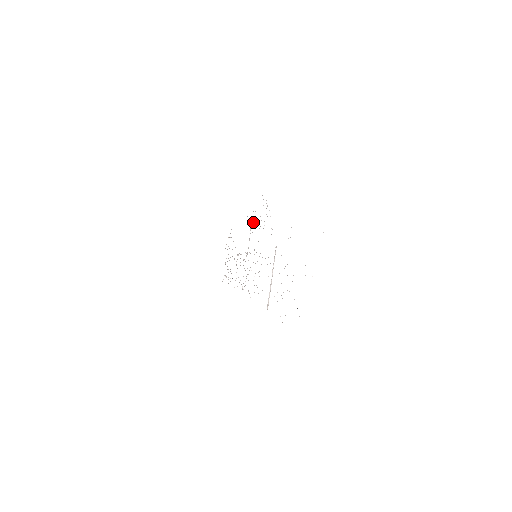
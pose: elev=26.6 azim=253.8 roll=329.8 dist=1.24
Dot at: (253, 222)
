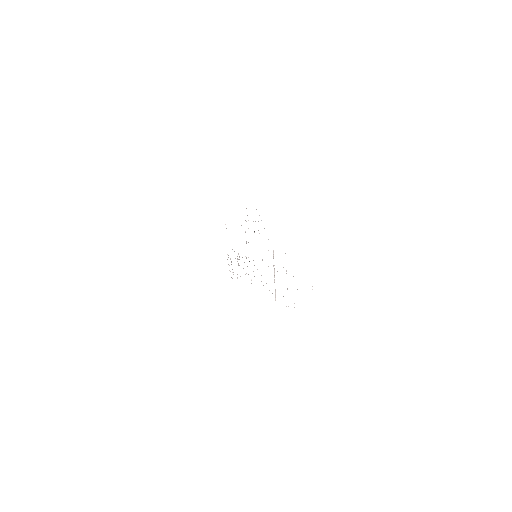
Dot at: occluded
